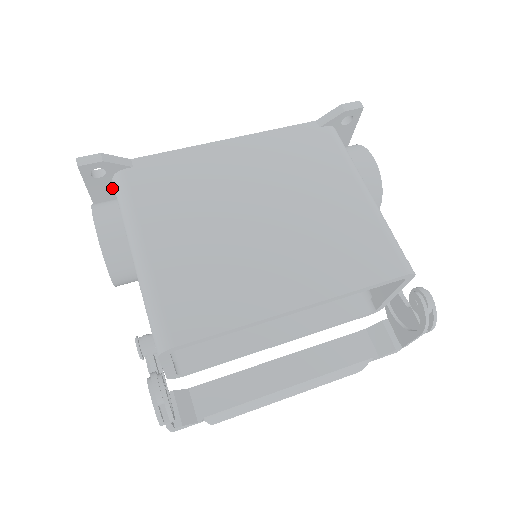
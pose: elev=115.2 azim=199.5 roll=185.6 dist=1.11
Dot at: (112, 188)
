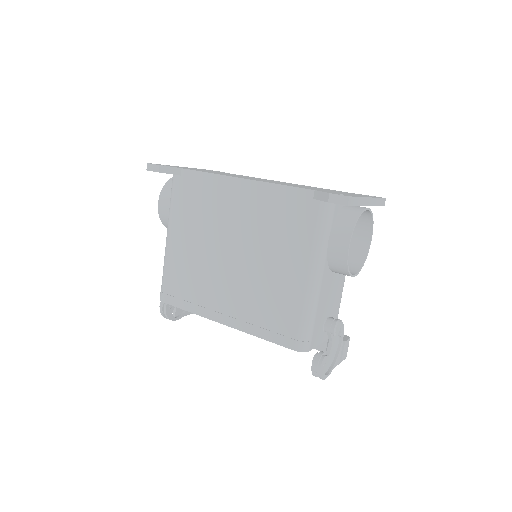
Dot at: occluded
